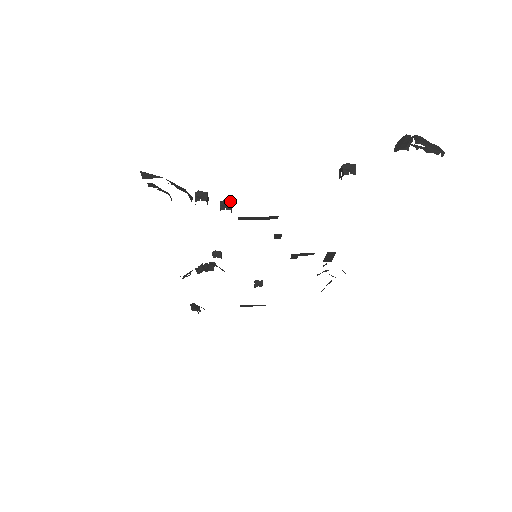
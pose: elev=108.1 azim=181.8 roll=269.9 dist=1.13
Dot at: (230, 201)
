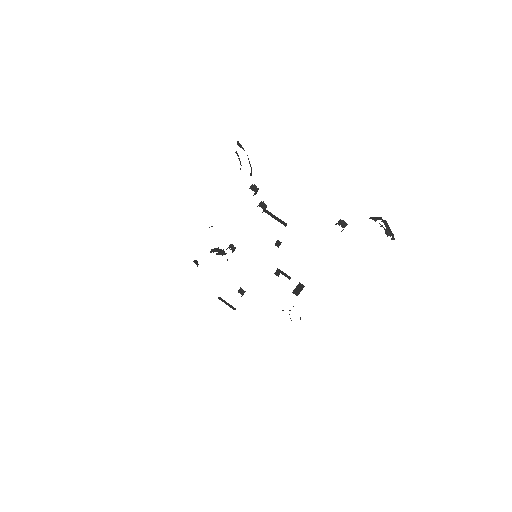
Dot at: occluded
